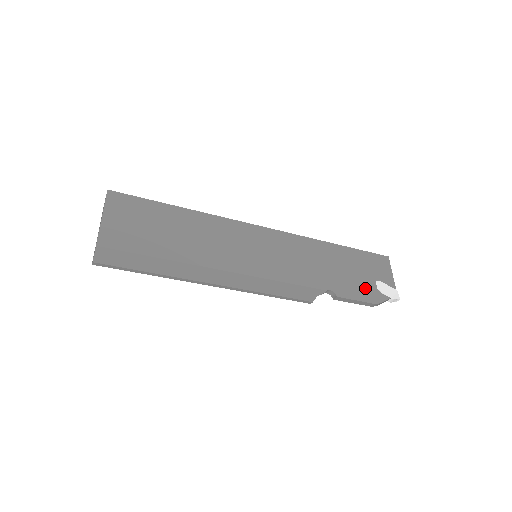
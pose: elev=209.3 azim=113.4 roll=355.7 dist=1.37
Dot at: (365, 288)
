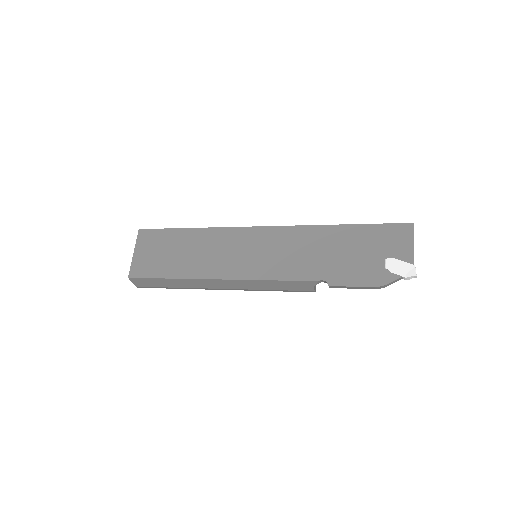
Dot at: (368, 270)
